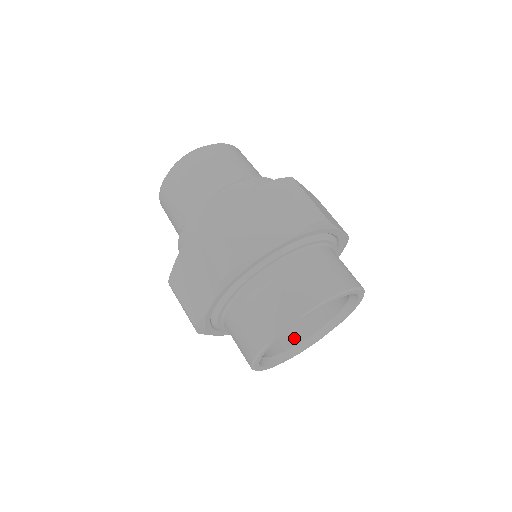
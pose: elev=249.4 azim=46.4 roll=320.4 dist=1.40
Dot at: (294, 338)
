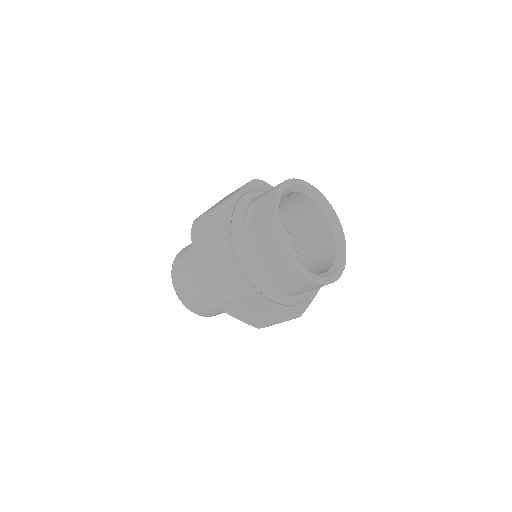
Dot at: (325, 270)
